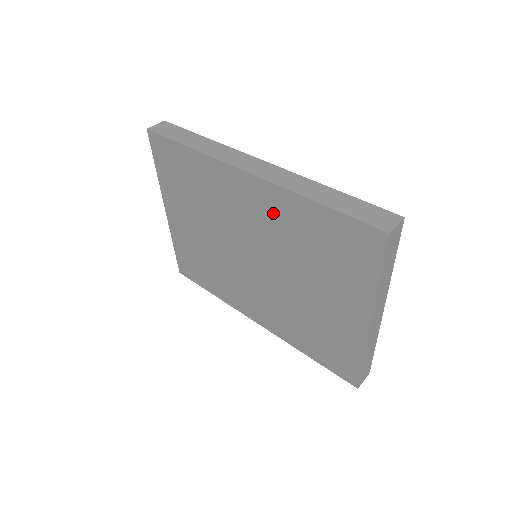
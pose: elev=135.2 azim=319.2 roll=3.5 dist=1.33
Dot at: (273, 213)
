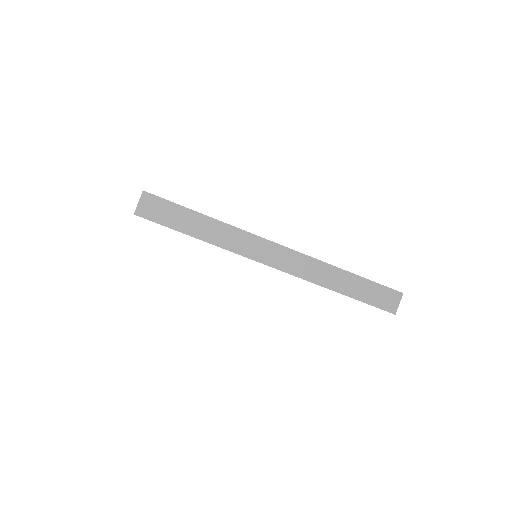
Dot at: occluded
